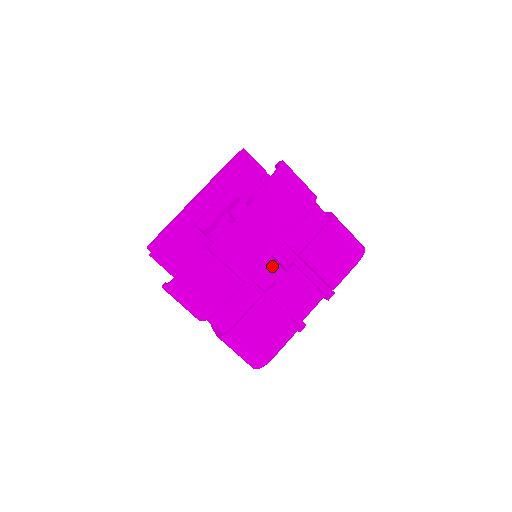
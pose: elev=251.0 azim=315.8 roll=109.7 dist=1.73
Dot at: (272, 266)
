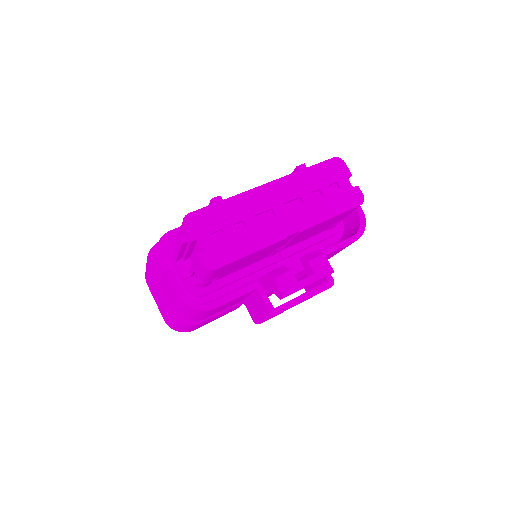
Dot at: occluded
